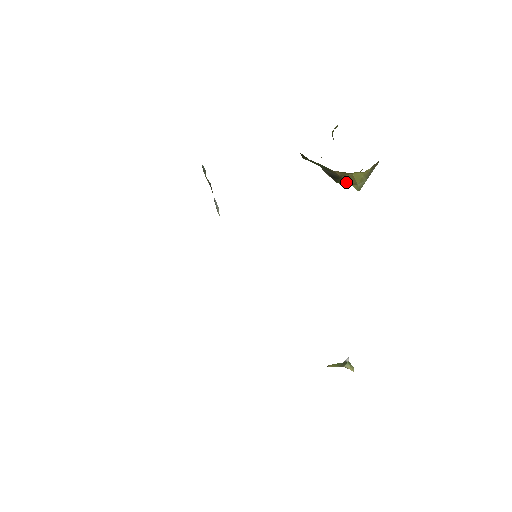
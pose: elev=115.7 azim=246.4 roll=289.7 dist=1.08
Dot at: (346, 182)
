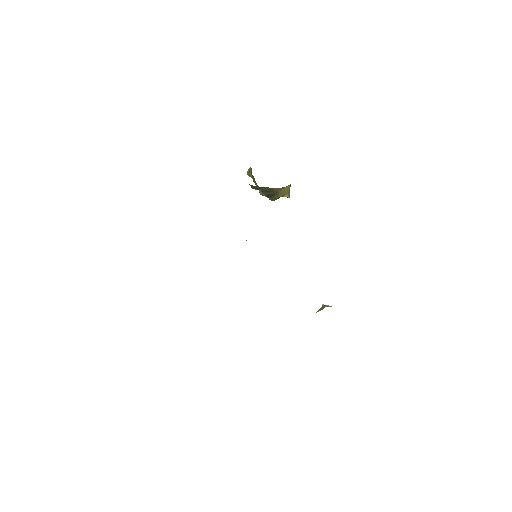
Dot at: (280, 195)
